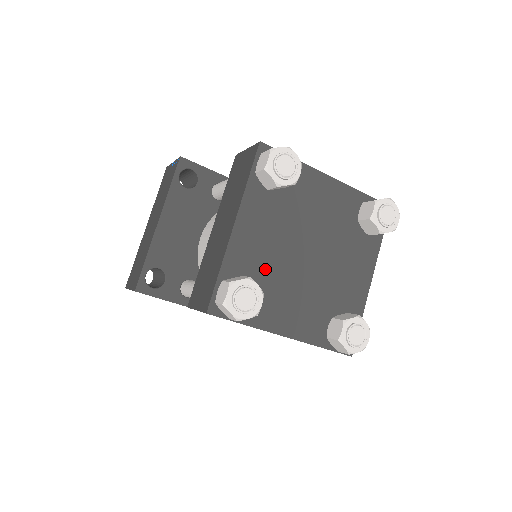
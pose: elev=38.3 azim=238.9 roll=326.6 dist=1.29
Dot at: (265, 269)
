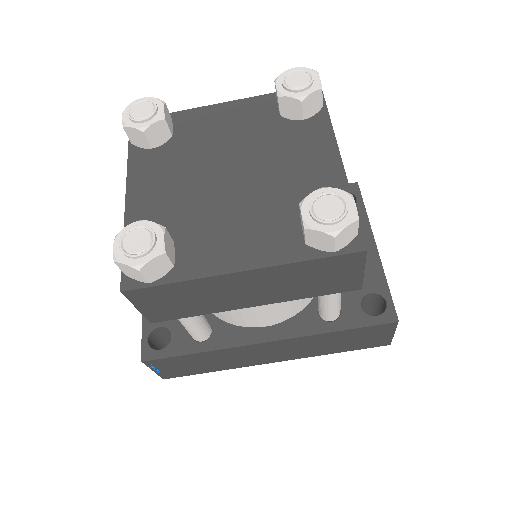
Dot at: (180, 216)
